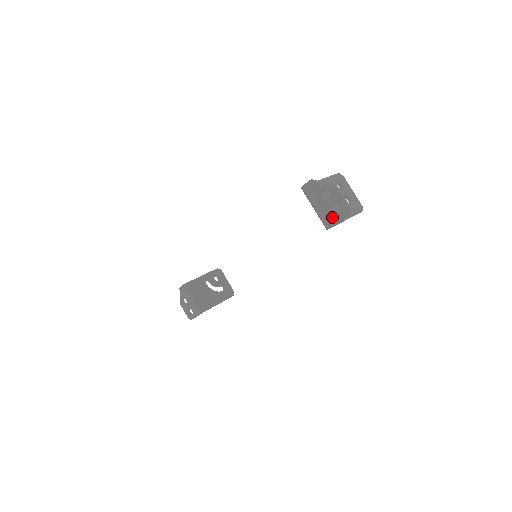
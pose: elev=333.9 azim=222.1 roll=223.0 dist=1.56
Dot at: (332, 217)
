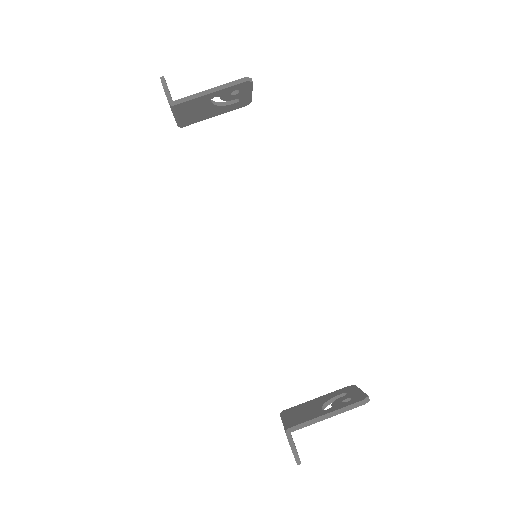
Dot at: occluded
